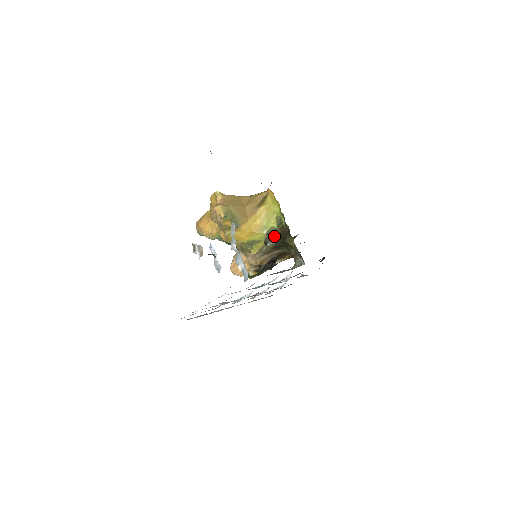
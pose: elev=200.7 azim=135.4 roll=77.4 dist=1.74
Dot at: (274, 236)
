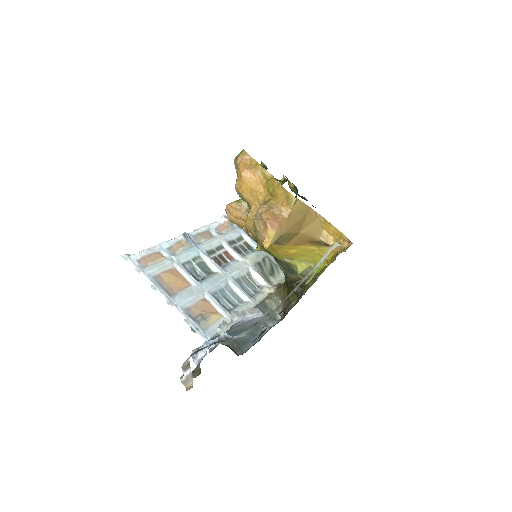
Dot at: (289, 271)
